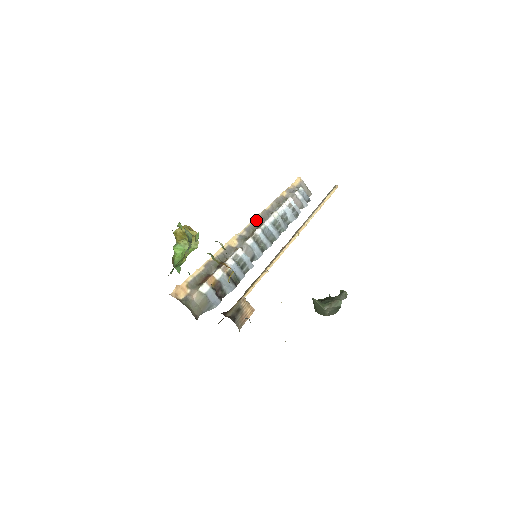
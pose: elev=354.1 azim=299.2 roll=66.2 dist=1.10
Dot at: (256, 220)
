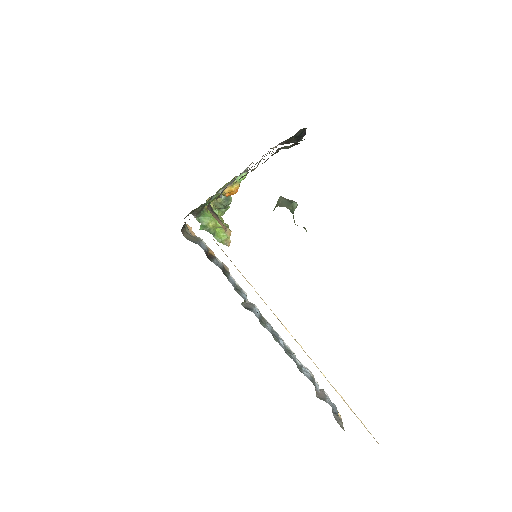
Dot at: occluded
